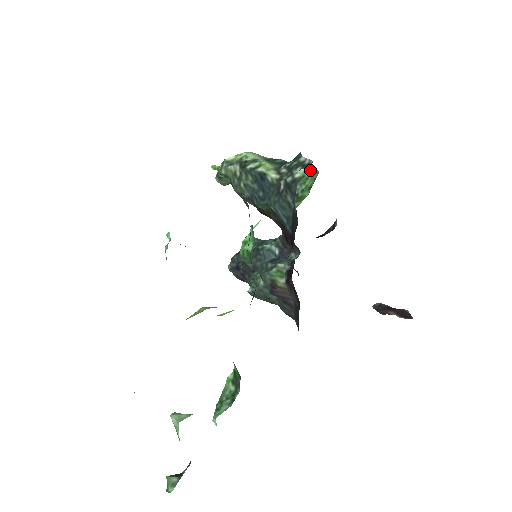
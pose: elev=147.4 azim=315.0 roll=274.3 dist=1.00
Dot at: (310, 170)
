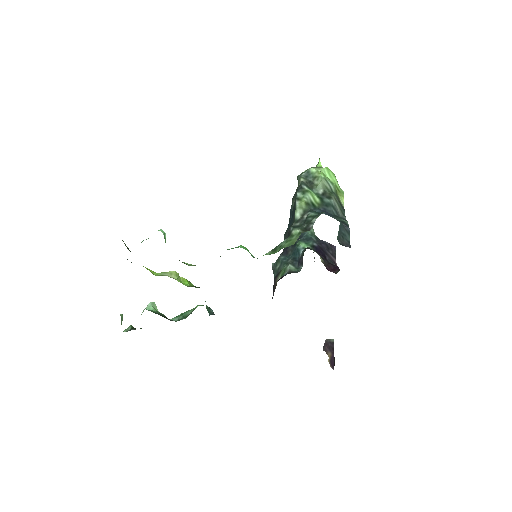
Dot at: (298, 236)
